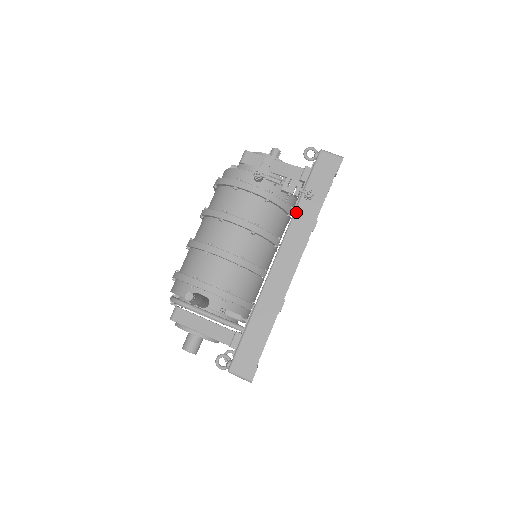
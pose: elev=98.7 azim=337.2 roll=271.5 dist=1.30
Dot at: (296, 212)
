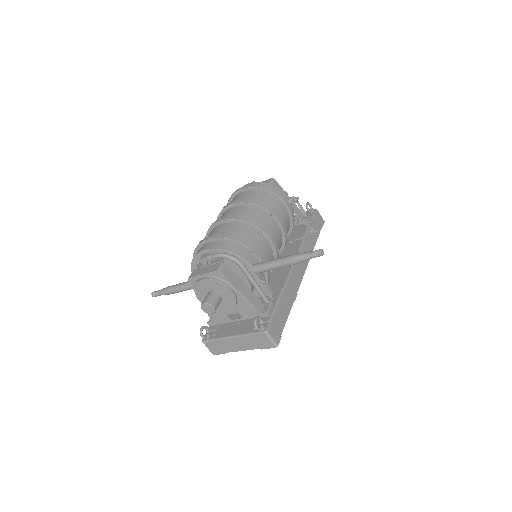
Dot at: (306, 238)
